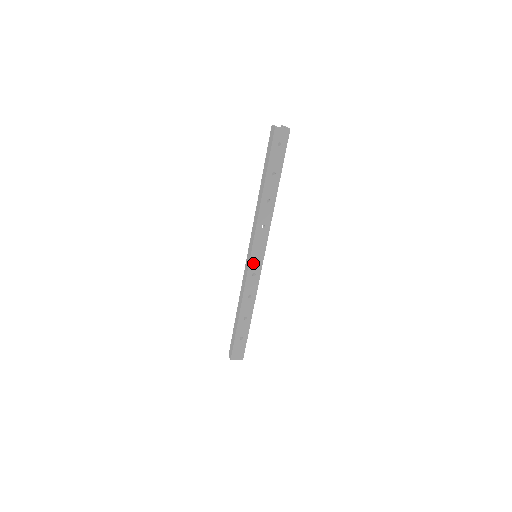
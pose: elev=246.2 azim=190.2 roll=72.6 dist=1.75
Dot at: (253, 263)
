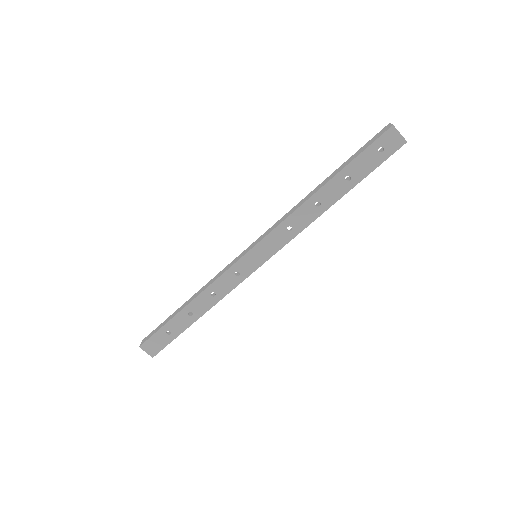
Dot at: (247, 260)
